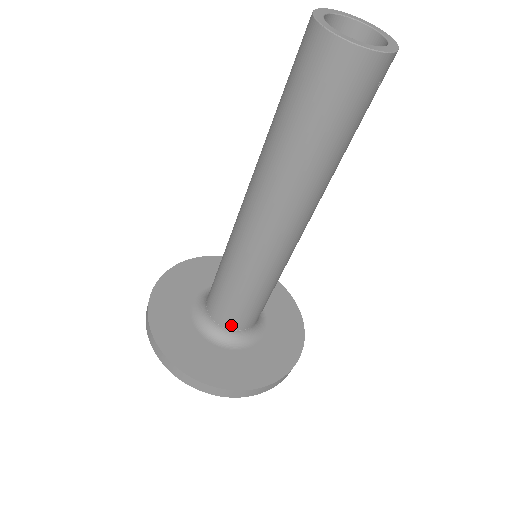
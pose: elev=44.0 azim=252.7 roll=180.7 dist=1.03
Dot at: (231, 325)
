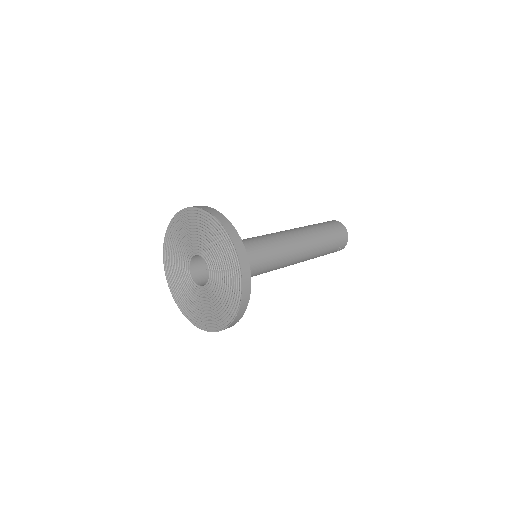
Dot at: occluded
